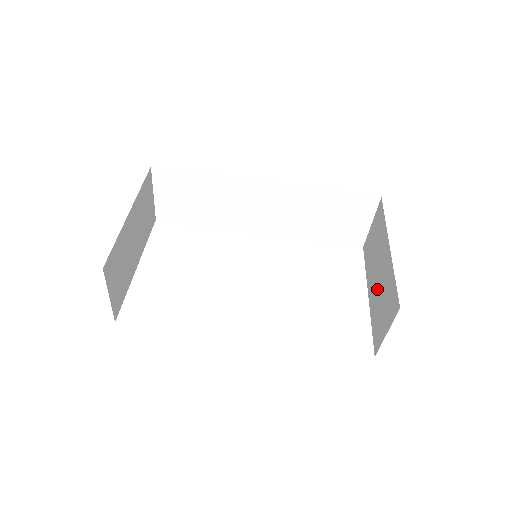
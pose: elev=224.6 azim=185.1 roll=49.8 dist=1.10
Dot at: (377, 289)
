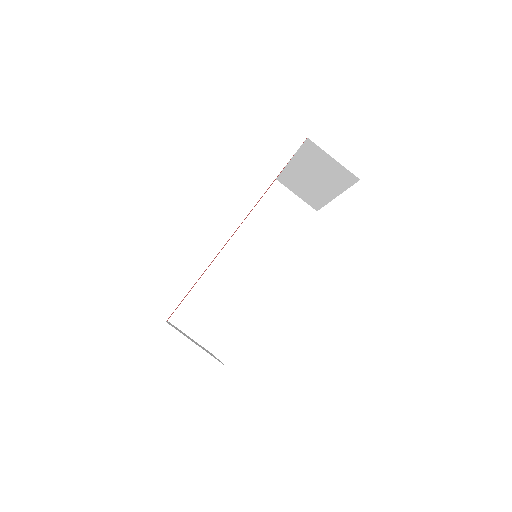
Dot at: (322, 180)
